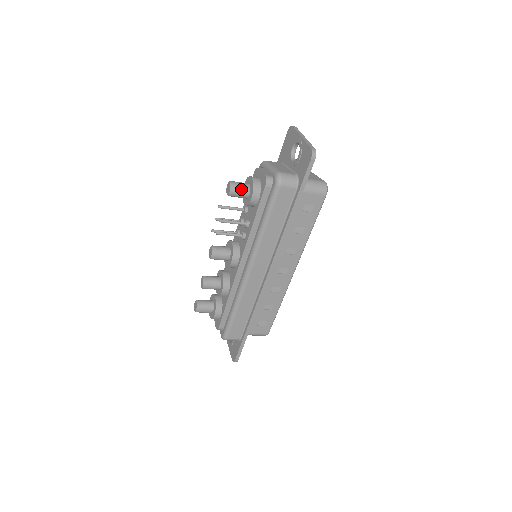
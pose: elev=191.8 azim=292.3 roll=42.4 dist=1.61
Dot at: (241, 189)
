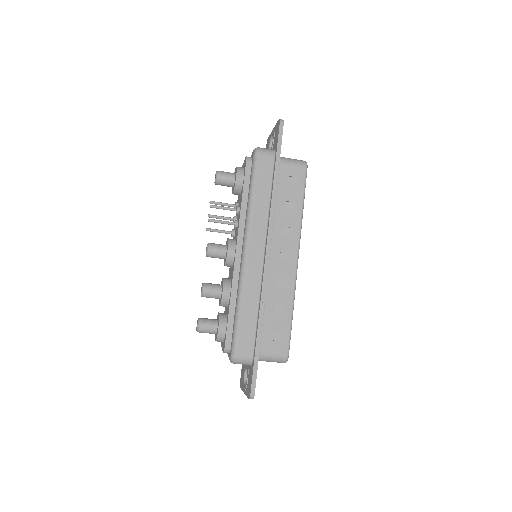
Dot at: (226, 174)
